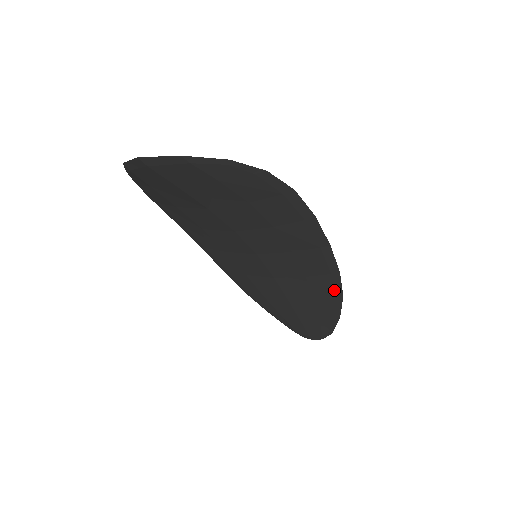
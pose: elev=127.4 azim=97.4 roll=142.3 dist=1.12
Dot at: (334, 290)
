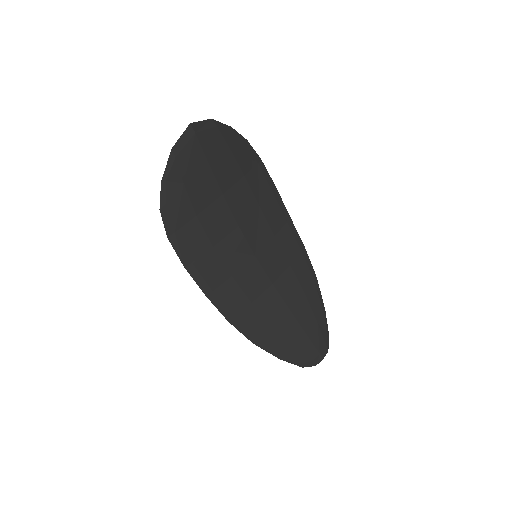
Dot at: (310, 271)
